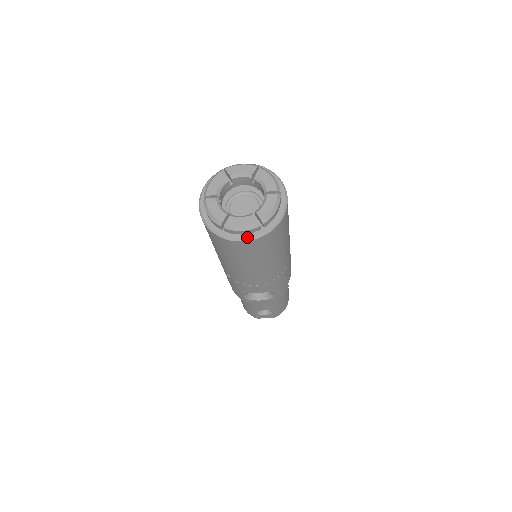
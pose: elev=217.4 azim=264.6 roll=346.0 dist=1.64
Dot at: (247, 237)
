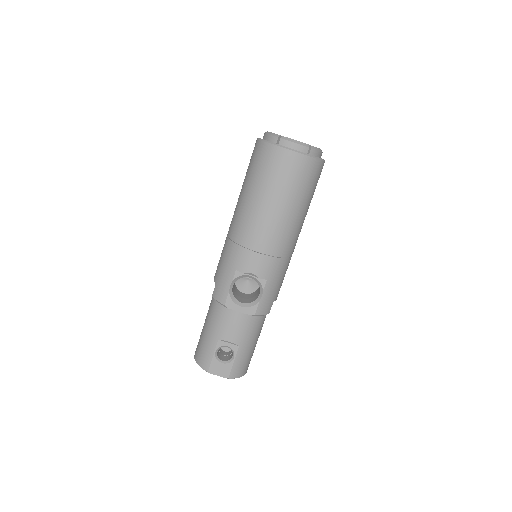
Dot at: (296, 150)
